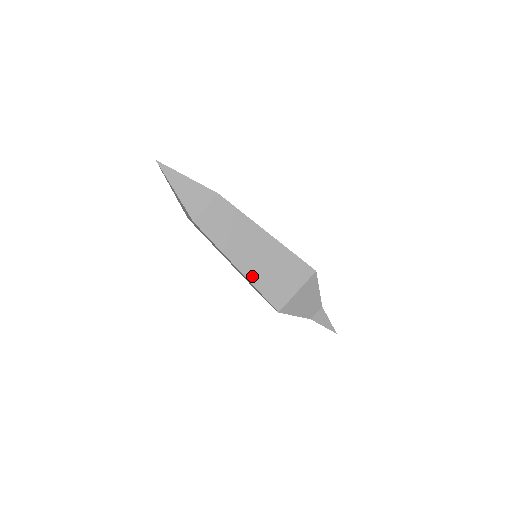
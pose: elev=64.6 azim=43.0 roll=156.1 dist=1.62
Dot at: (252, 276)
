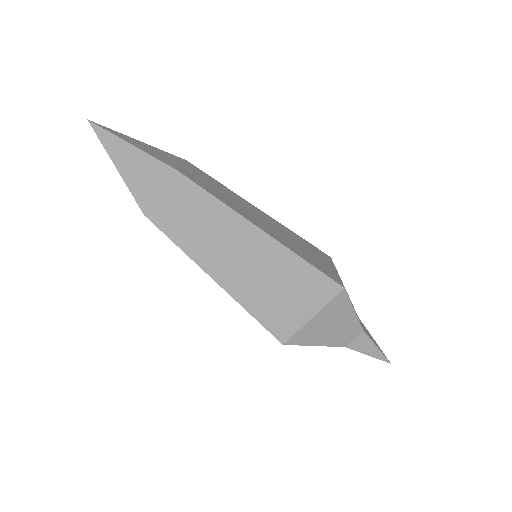
Dot at: (239, 293)
